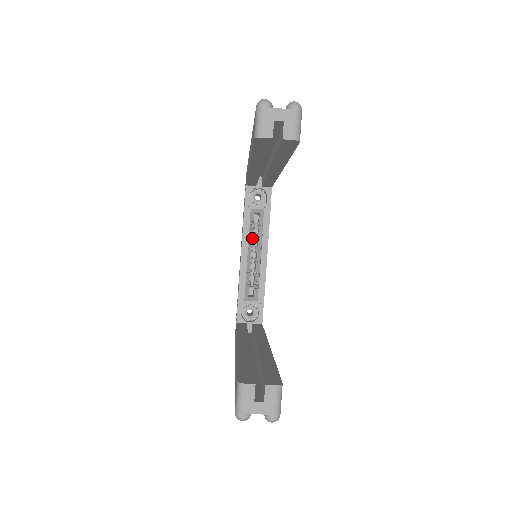
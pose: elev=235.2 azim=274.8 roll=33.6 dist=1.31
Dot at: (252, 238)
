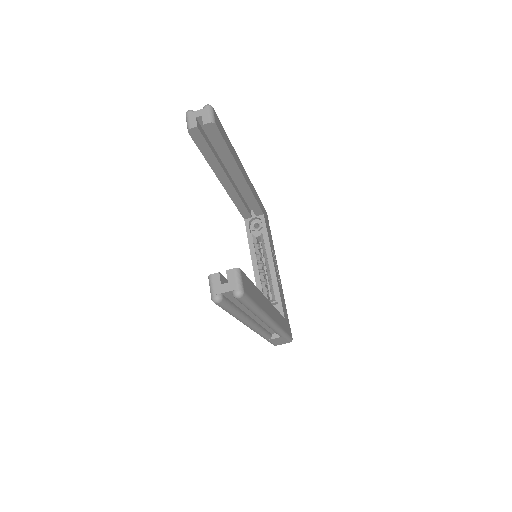
Dot at: (260, 256)
